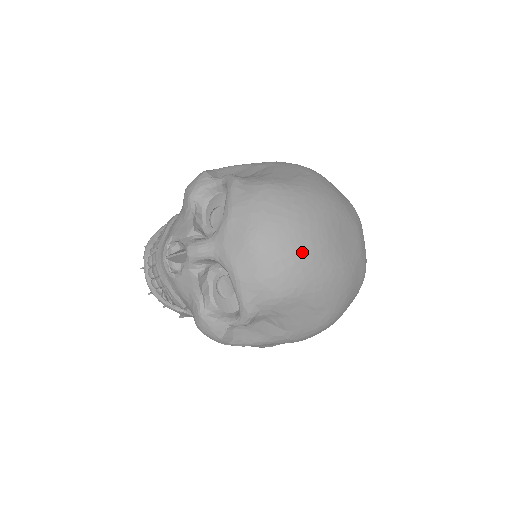
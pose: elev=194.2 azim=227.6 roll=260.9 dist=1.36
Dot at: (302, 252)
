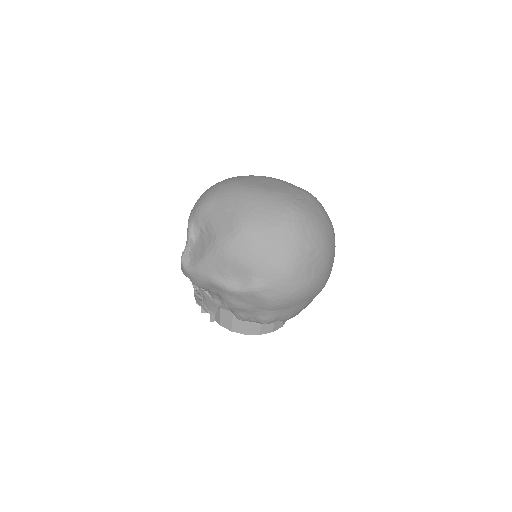
Dot at: (222, 183)
